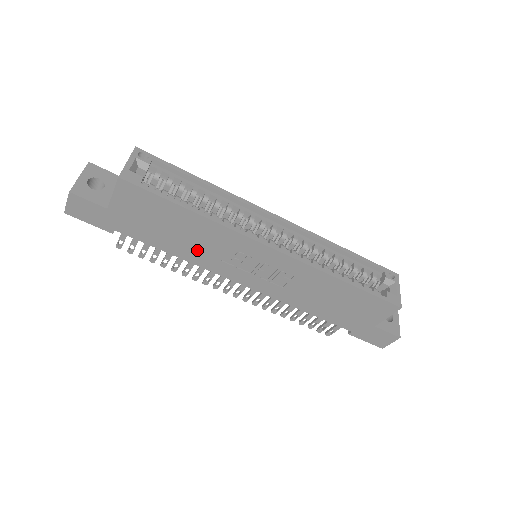
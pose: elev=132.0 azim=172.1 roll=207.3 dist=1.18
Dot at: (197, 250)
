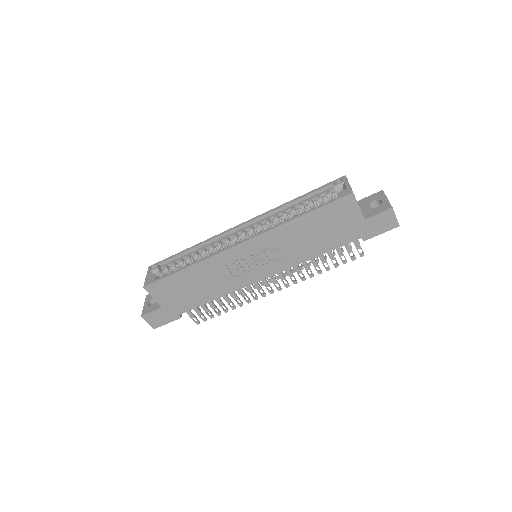
Dot at: (218, 285)
